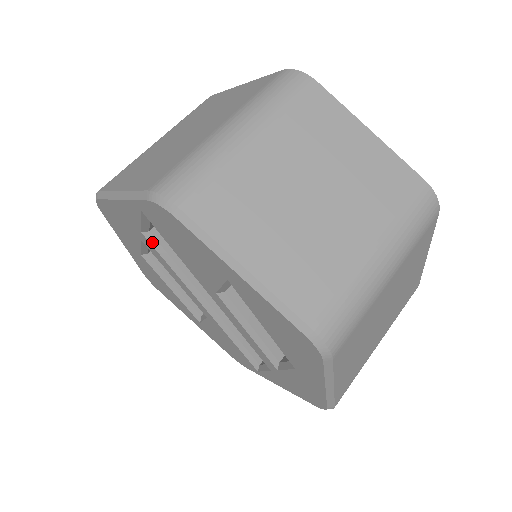
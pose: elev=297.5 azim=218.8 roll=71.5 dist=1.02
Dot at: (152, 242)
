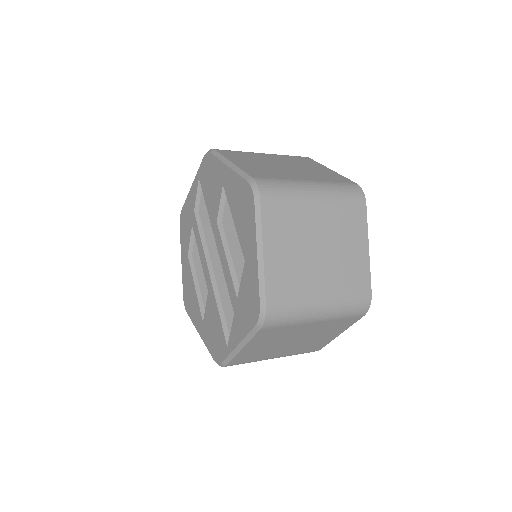
Dot at: (197, 218)
